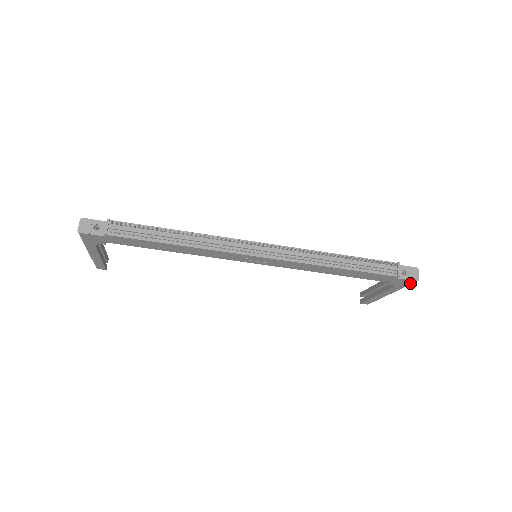
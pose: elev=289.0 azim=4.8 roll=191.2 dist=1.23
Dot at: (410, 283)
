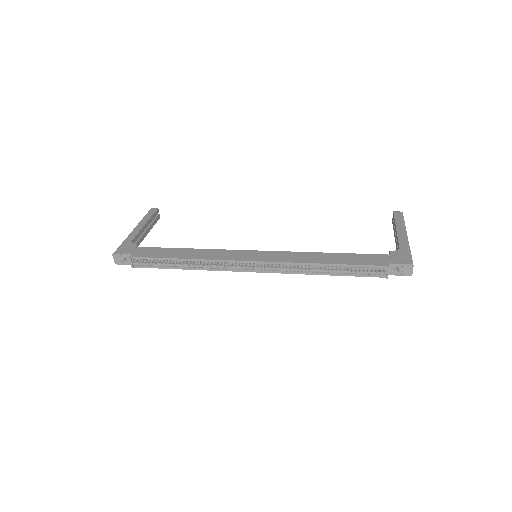
Dot at: occluded
